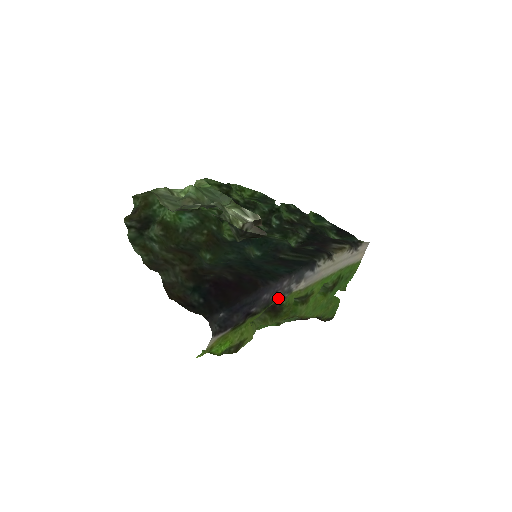
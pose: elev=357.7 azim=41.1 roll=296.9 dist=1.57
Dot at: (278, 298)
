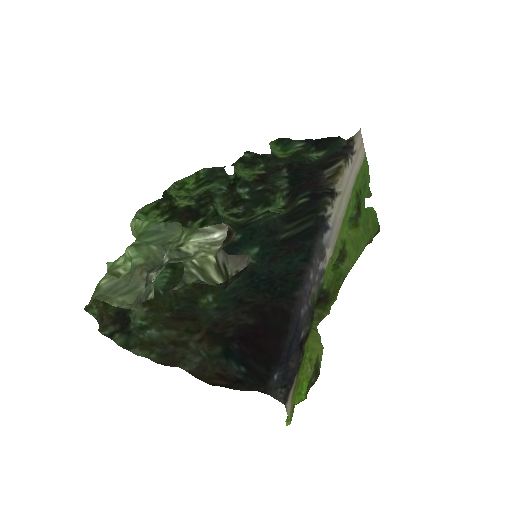
Dot at: (316, 294)
